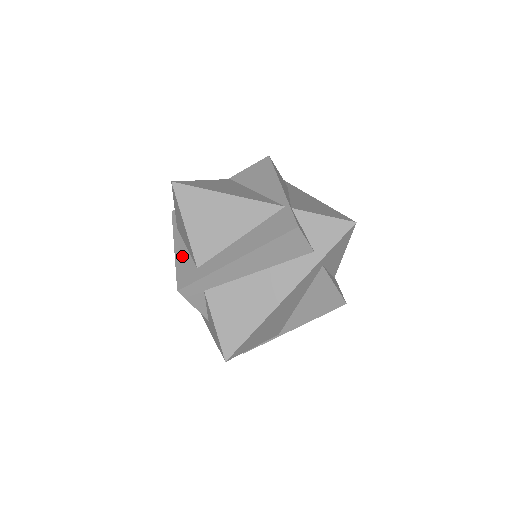
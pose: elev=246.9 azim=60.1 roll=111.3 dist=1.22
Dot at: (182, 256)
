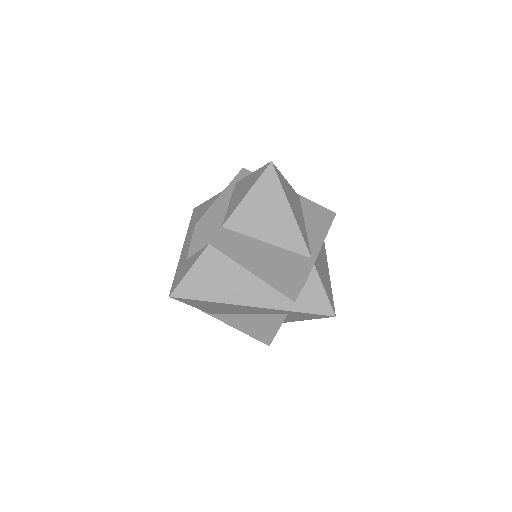
Dot at: (220, 206)
